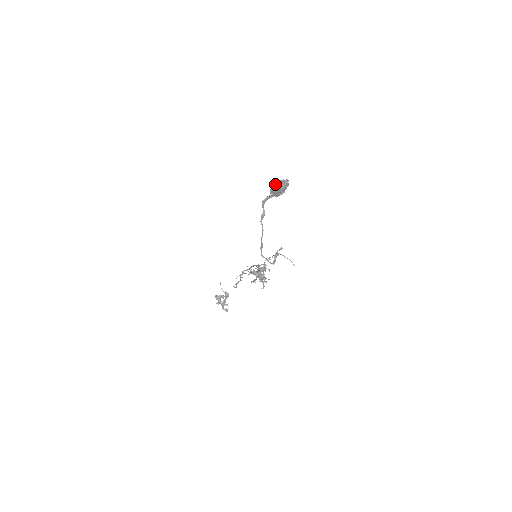
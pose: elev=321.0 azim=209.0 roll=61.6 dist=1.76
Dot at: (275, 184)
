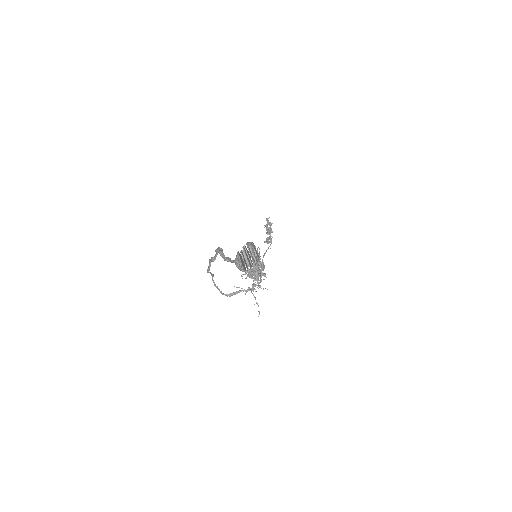
Dot at: (244, 248)
